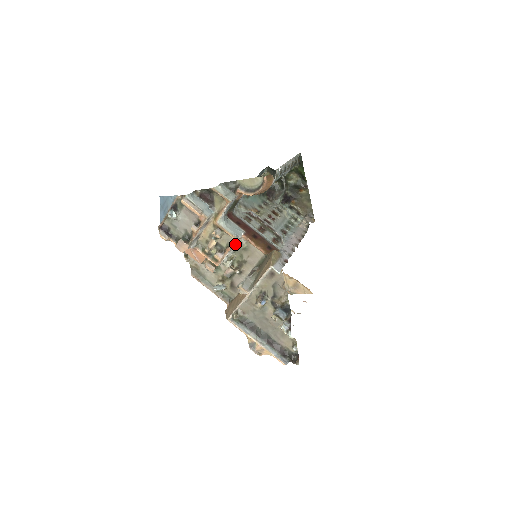
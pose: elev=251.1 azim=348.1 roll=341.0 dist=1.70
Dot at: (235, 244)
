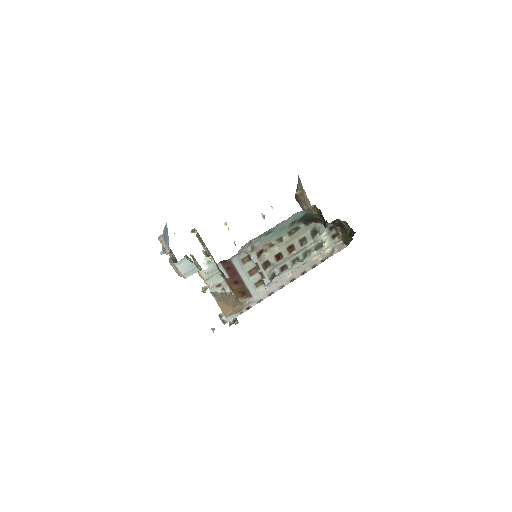
Dot at: occluded
